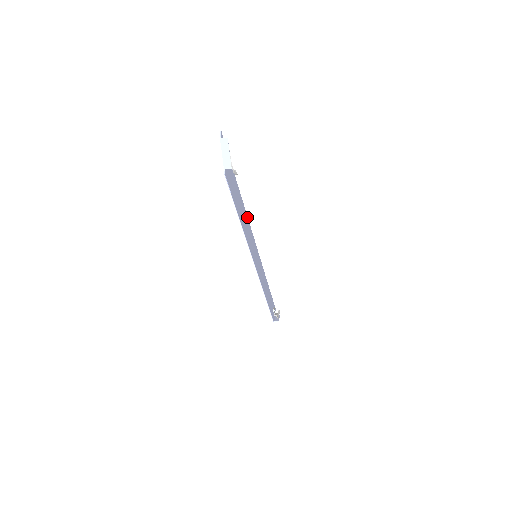
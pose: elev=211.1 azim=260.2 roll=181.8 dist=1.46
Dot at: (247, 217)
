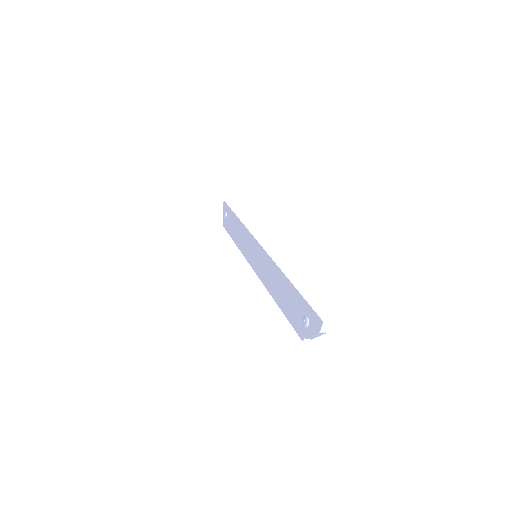
Dot at: (274, 263)
